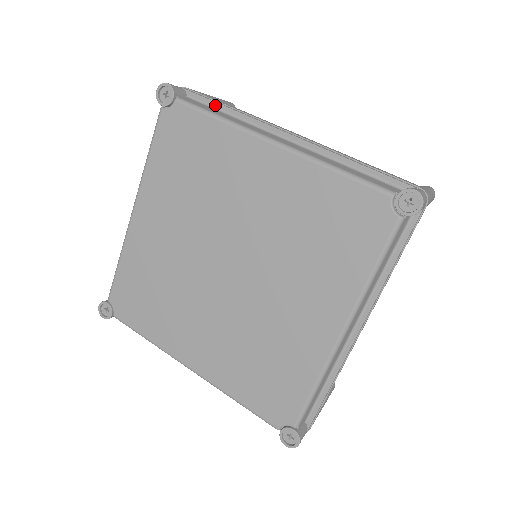
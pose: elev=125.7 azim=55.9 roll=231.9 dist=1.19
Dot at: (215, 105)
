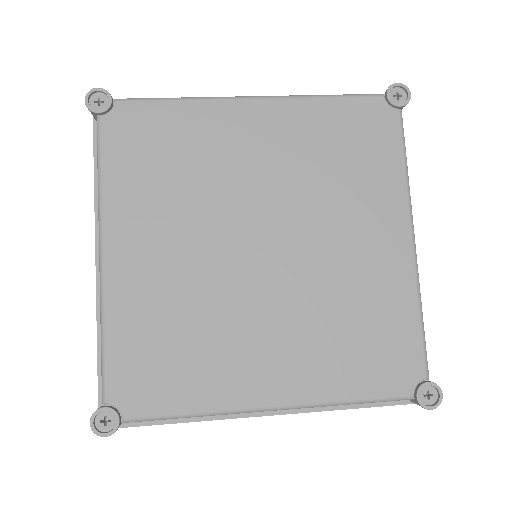
Dot at: occluded
